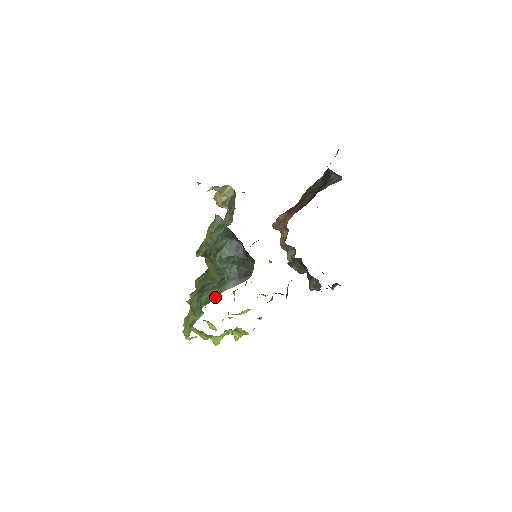
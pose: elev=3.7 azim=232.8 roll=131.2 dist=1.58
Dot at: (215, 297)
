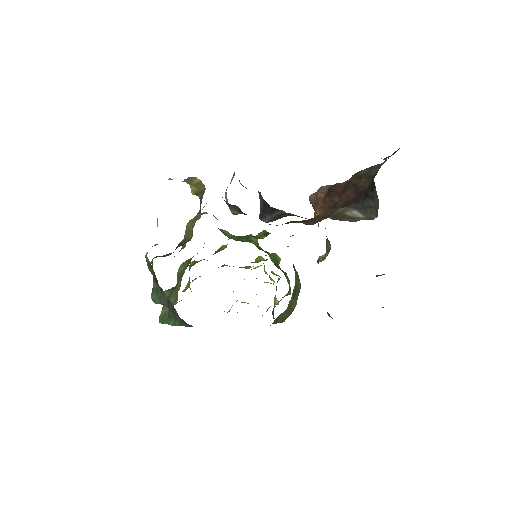
Dot at: (166, 322)
